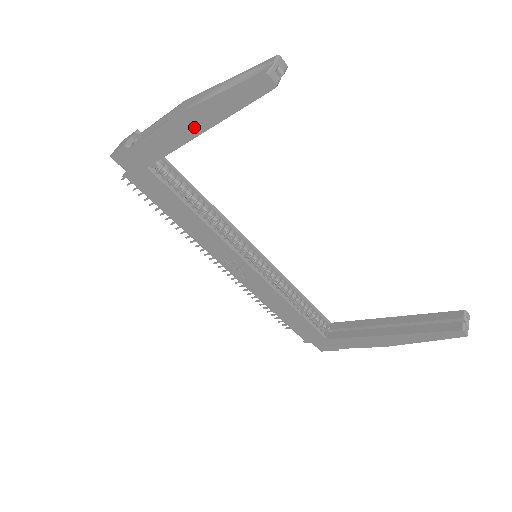
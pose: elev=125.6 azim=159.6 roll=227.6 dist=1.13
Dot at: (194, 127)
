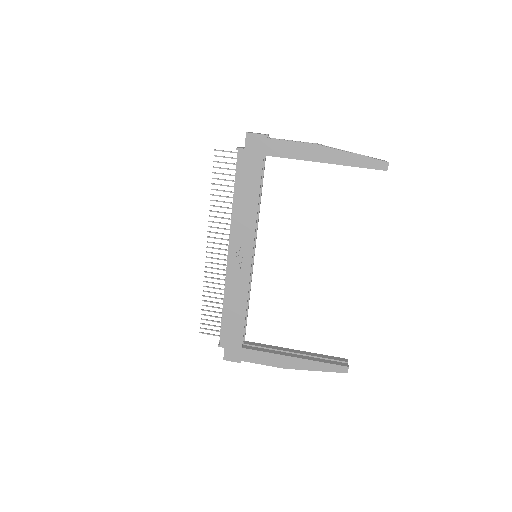
Dot at: (325, 157)
